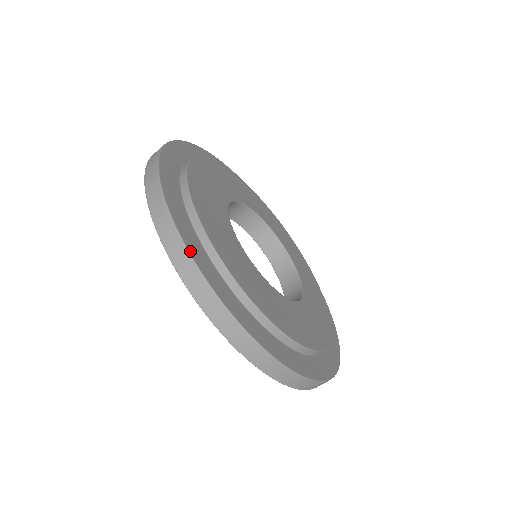
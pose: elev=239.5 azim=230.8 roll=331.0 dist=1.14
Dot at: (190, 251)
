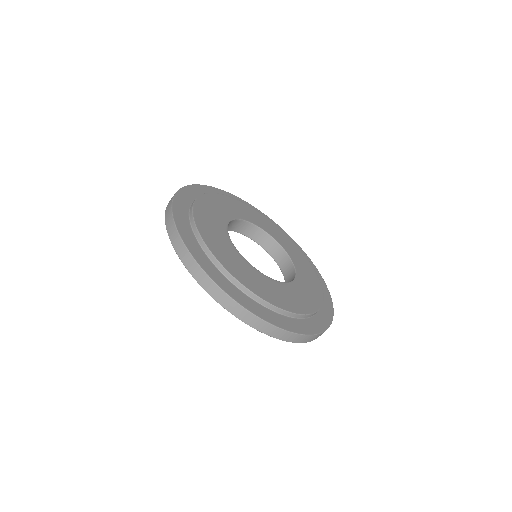
Dot at: (228, 294)
